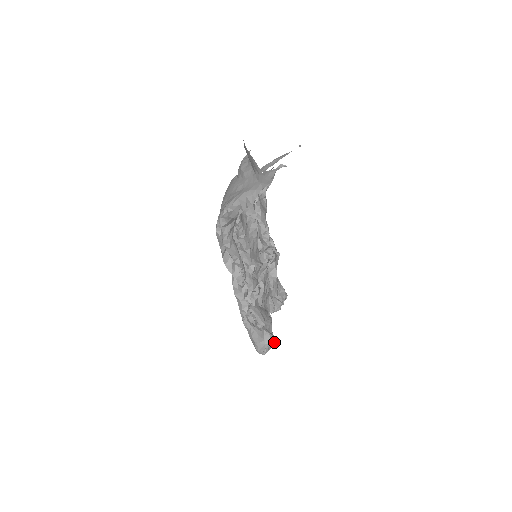
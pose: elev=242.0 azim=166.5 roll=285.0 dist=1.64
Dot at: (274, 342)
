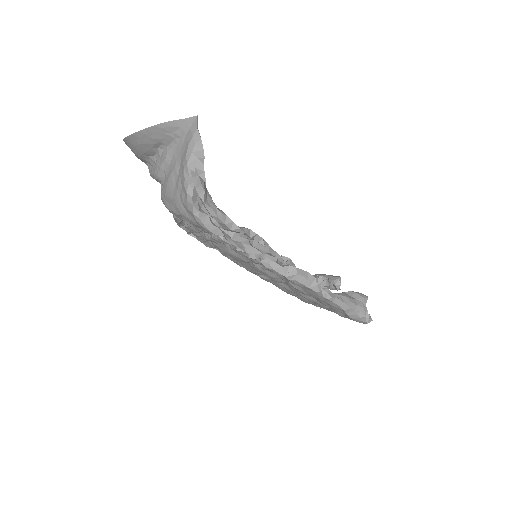
Dot at: (364, 295)
